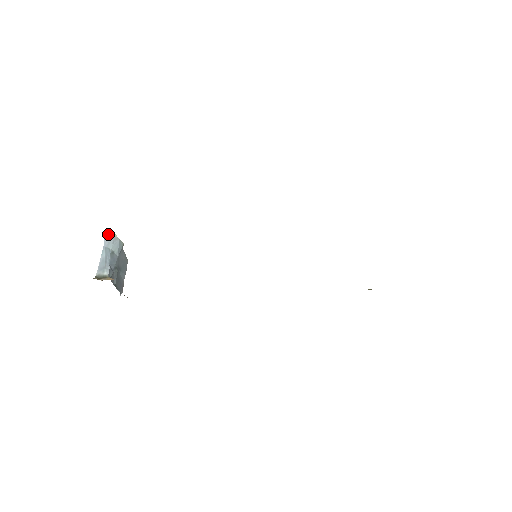
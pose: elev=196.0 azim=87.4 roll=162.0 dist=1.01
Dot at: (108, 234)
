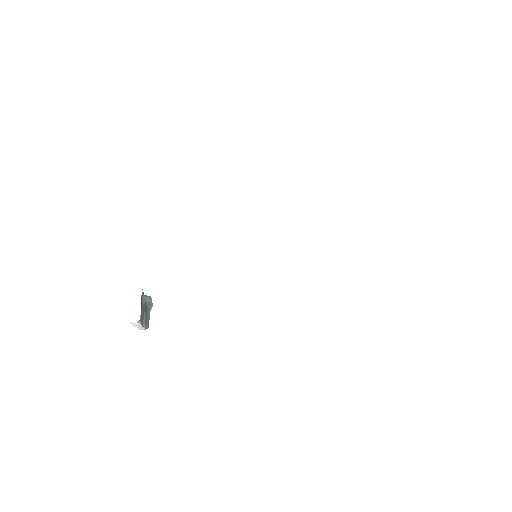
Dot at: occluded
